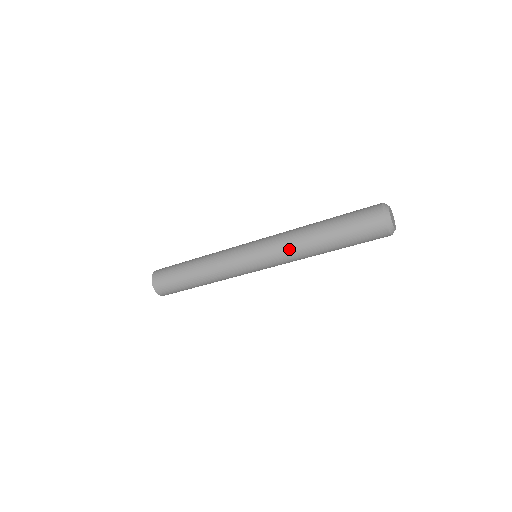
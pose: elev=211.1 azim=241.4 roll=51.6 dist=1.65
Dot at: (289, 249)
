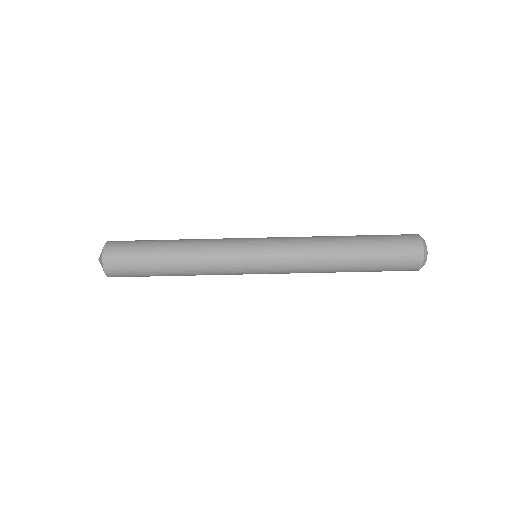
Dot at: (308, 245)
